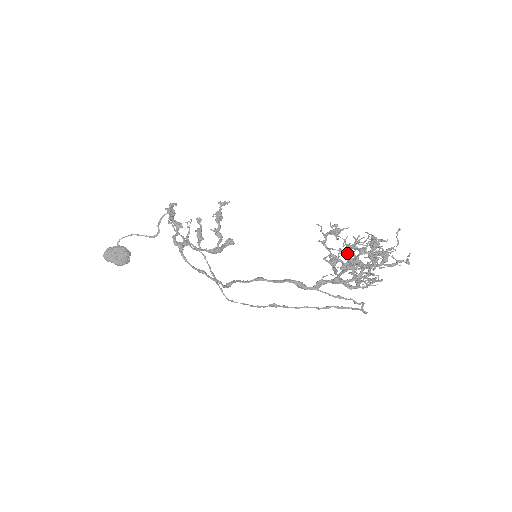
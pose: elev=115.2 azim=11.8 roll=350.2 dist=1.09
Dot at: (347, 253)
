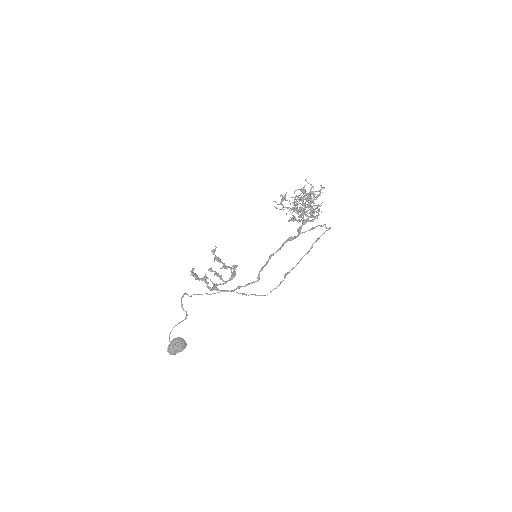
Dot at: (296, 209)
